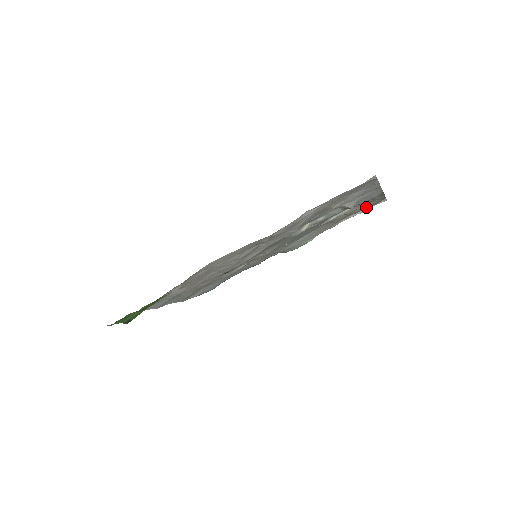
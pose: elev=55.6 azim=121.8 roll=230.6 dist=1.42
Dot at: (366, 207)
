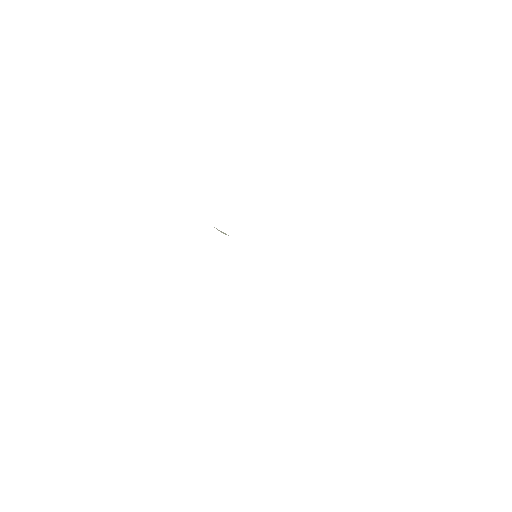
Dot at: occluded
